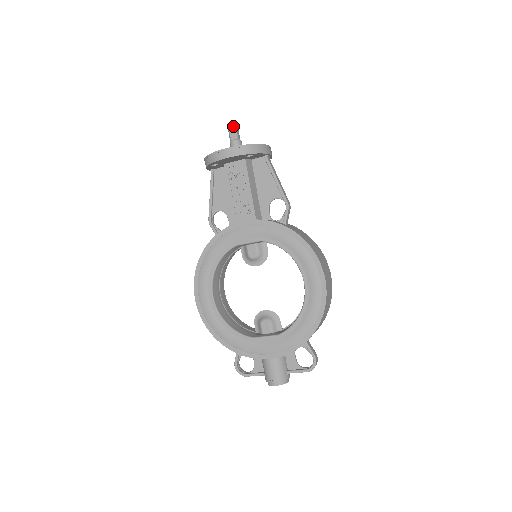
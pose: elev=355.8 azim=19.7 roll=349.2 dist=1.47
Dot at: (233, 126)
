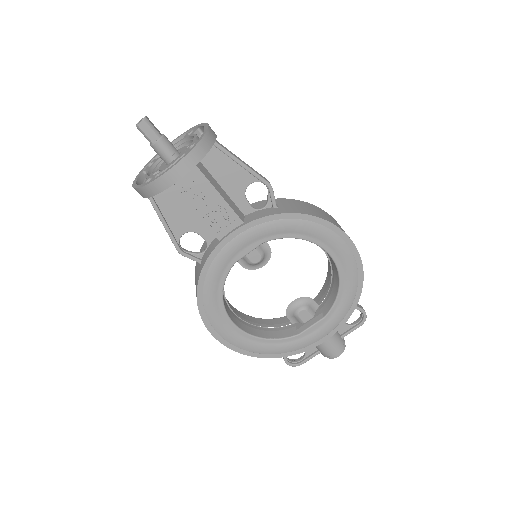
Dot at: (145, 123)
